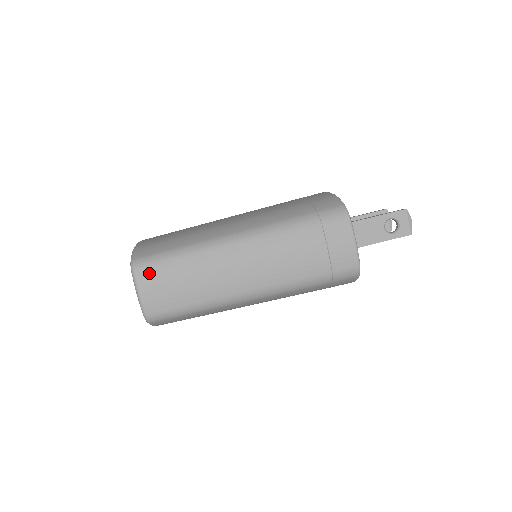
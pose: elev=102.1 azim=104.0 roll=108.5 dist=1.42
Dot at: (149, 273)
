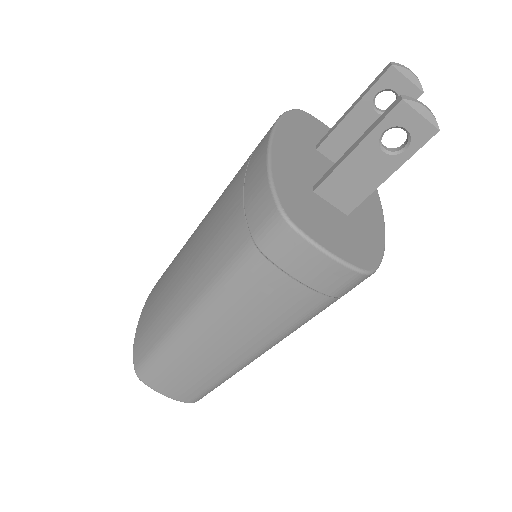
Dot at: (154, 379)
